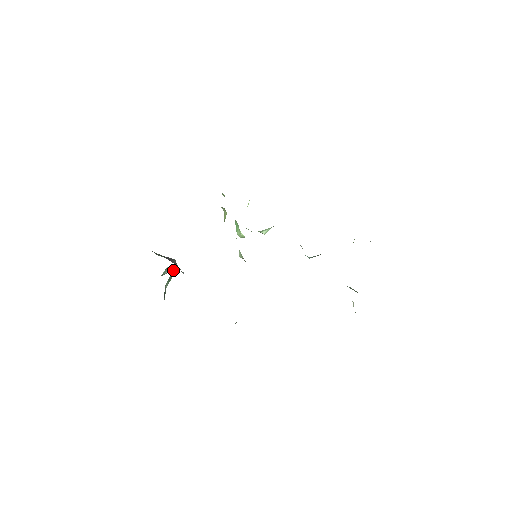
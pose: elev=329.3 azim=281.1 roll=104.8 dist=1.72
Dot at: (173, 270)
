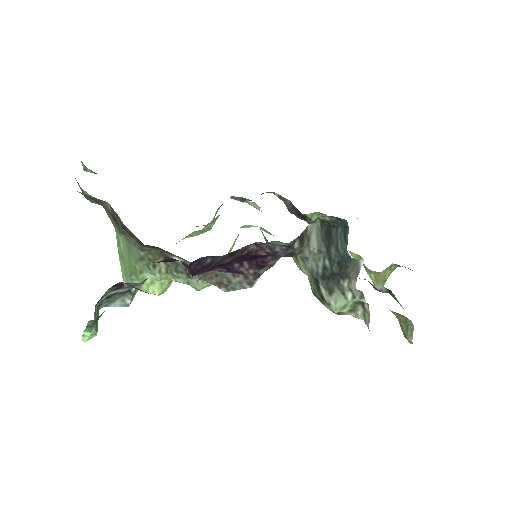
Dot at: occluded
